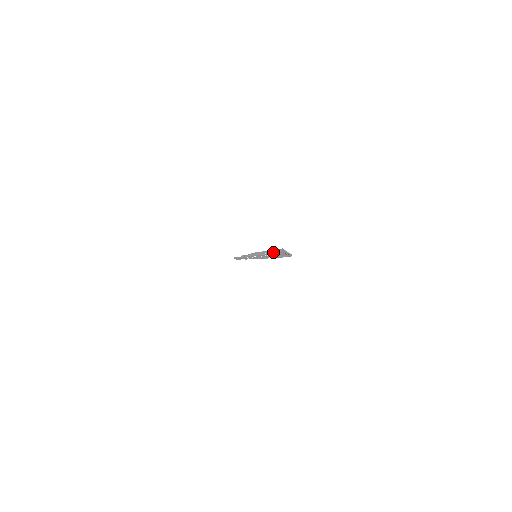
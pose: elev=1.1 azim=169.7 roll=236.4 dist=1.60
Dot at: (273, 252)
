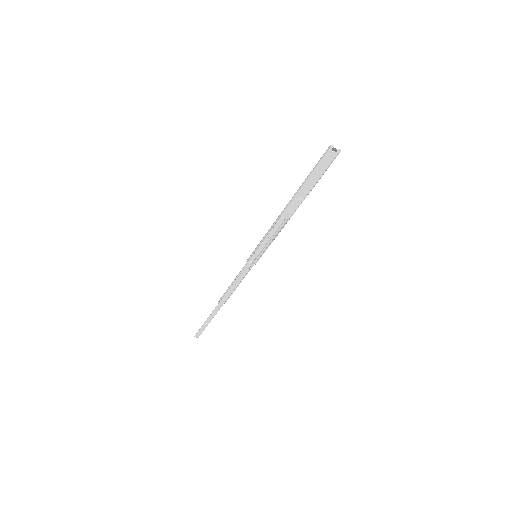
Dot at: (302, 189)
